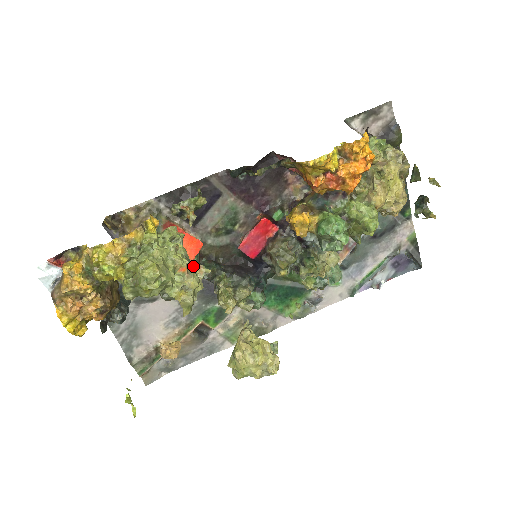
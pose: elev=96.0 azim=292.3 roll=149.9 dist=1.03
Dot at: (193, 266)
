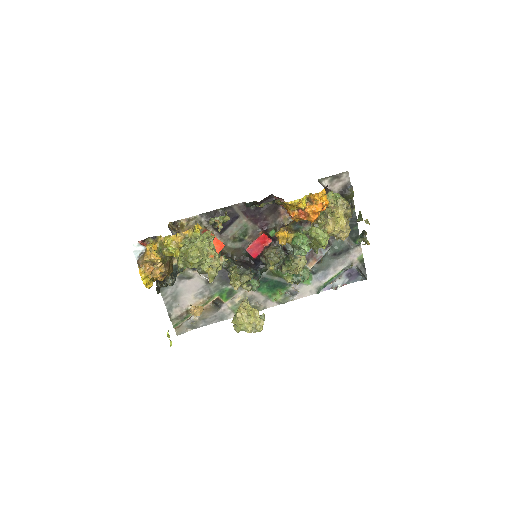
Dot at: (218, 254)
